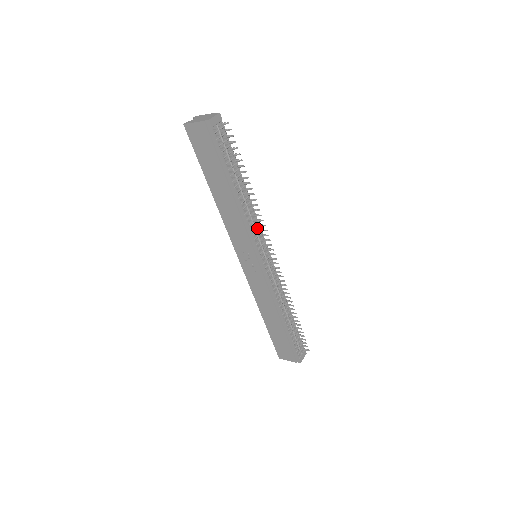
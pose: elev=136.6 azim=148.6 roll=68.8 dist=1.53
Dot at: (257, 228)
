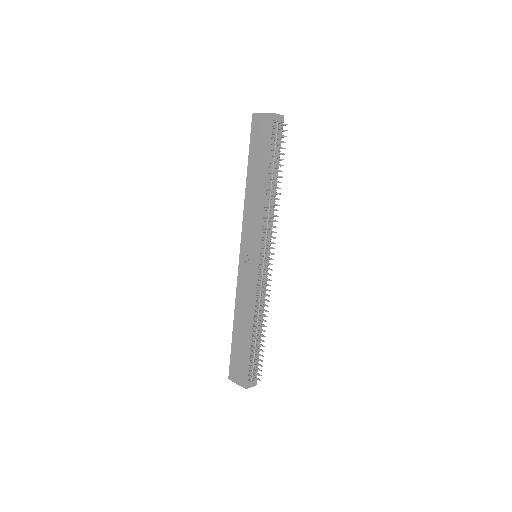
Dot at: (269, 227)
